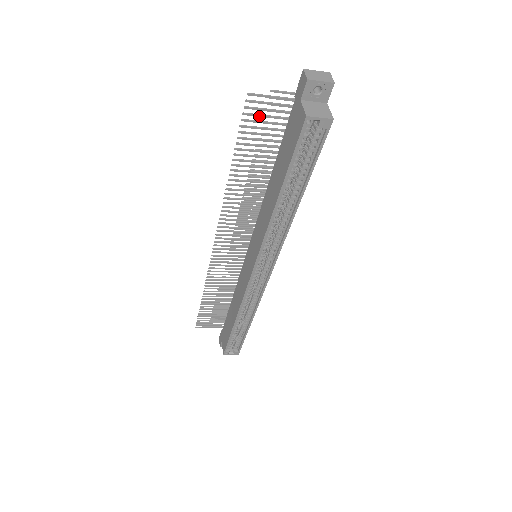
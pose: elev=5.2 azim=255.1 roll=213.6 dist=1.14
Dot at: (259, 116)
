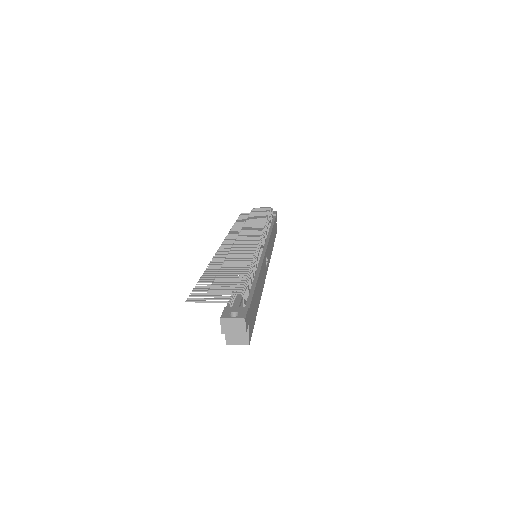
Dot at: (205, 294)
